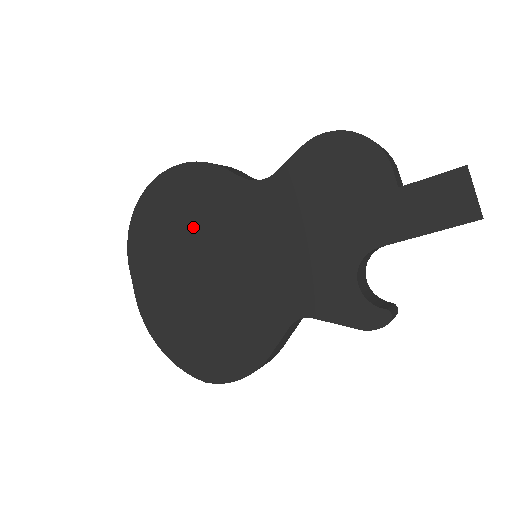
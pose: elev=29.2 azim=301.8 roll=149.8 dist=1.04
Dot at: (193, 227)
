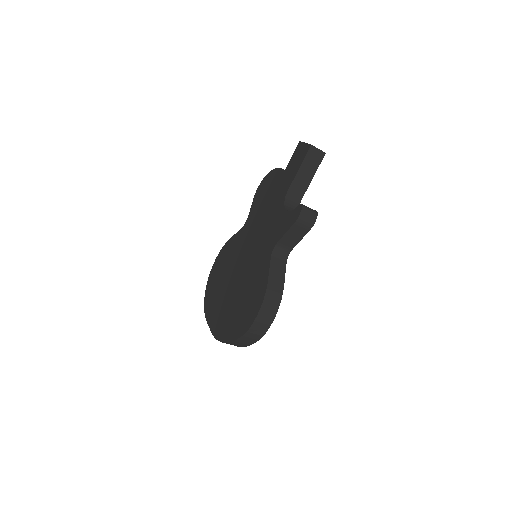
Dot at: (227, 270)
